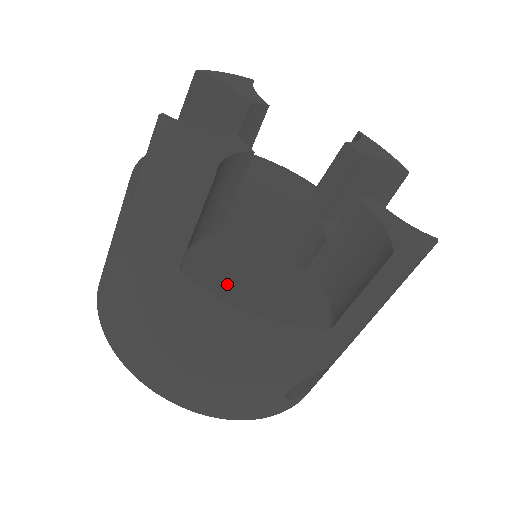
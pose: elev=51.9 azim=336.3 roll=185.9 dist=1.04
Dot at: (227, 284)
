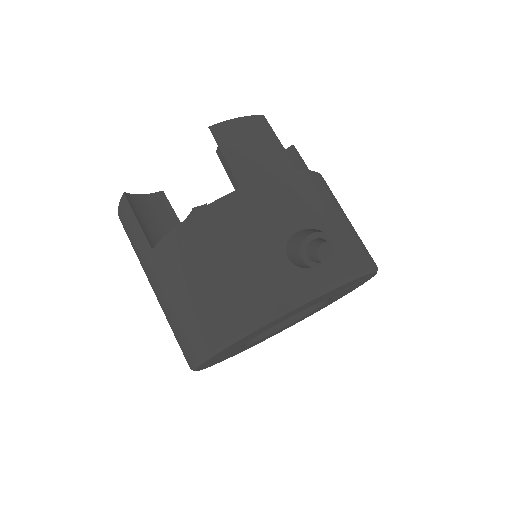
Dot at: occluded
